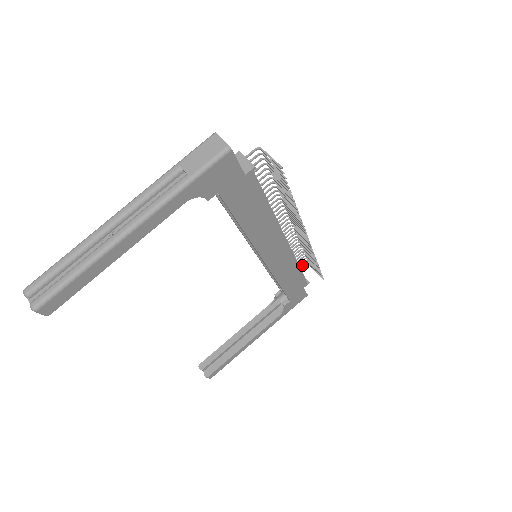
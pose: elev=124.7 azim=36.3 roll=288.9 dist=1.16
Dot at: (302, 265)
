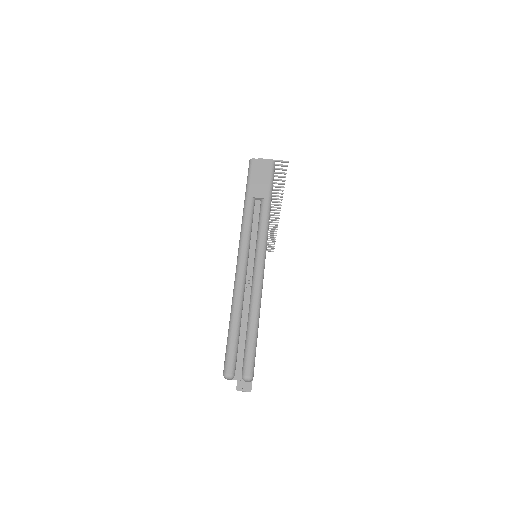
Dot at: occluded
